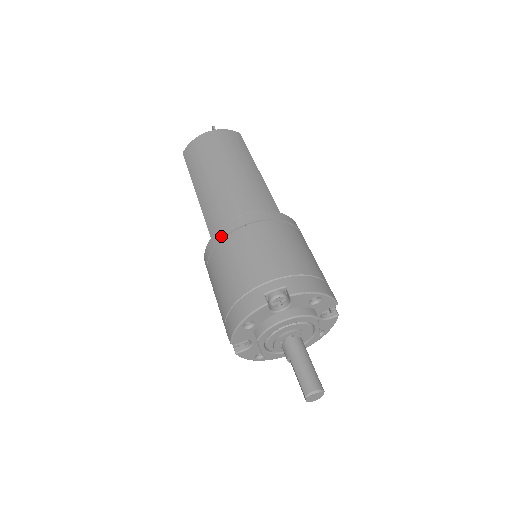
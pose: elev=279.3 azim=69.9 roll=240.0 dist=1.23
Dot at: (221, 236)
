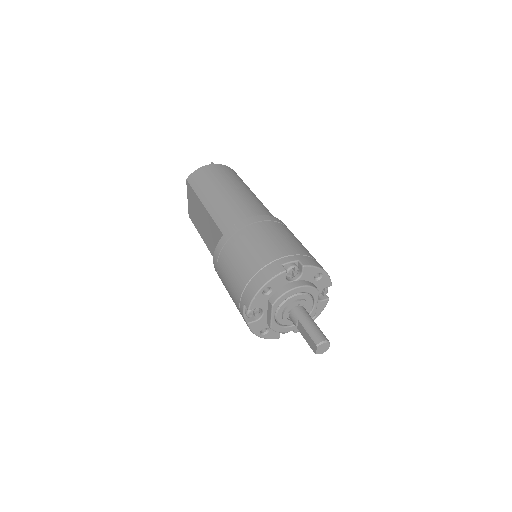
Dot at: (236, 230)
